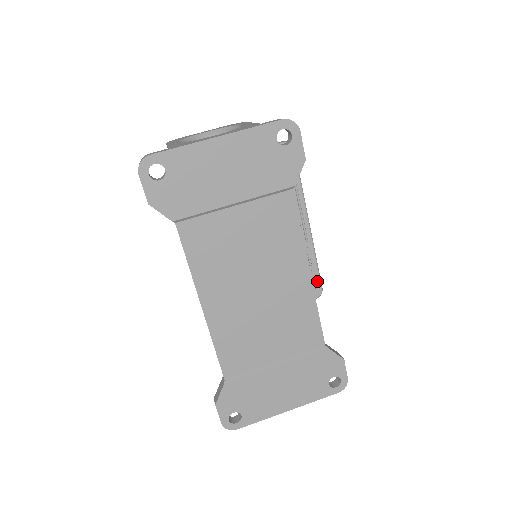
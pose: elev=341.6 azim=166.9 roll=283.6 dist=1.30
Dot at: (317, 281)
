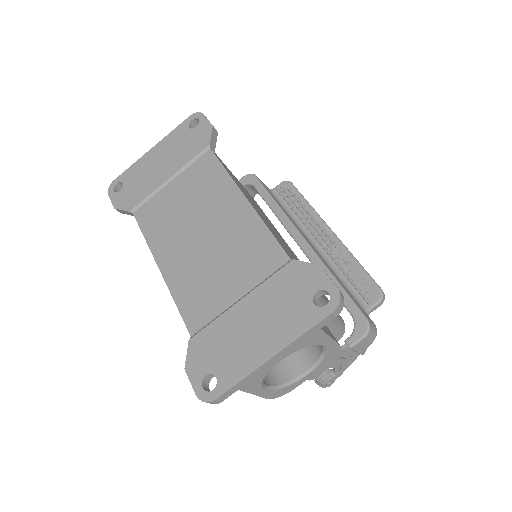
Dot at: (369, 282)
